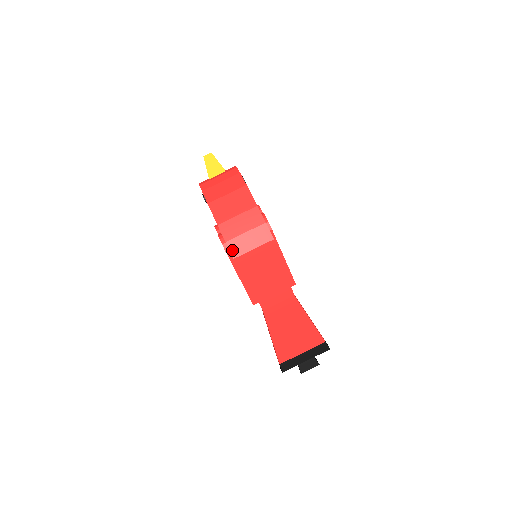
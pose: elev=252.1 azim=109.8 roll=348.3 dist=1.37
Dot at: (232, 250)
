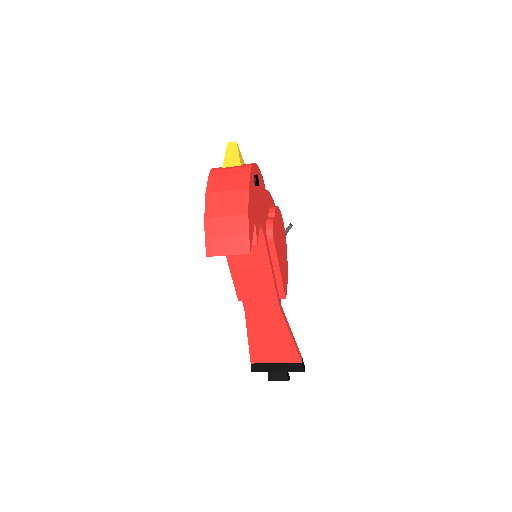
Dot at: (208, 248)
